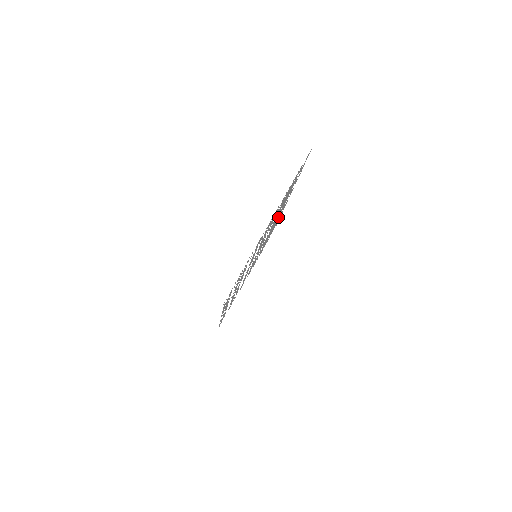
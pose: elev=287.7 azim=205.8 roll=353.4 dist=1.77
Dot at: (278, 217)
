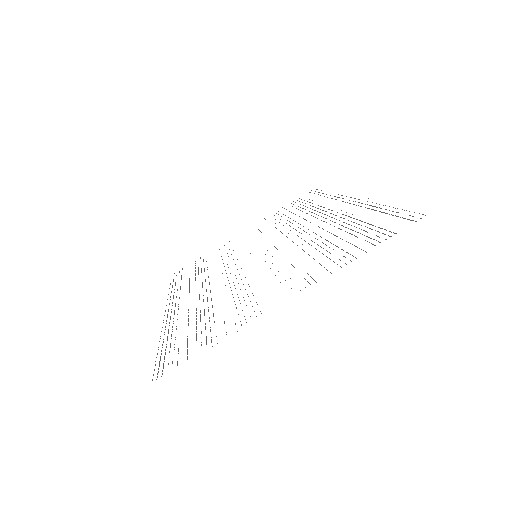
Dot at: occluded
